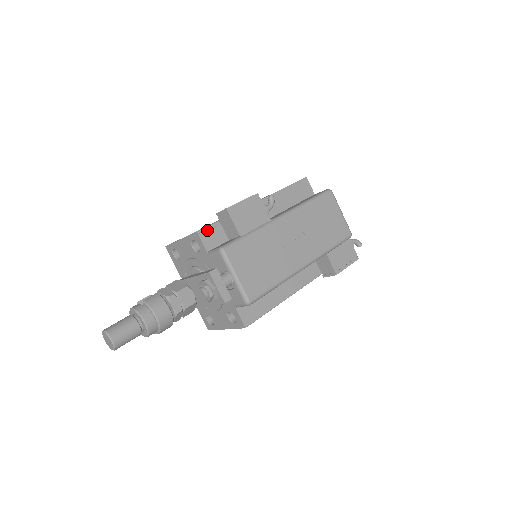
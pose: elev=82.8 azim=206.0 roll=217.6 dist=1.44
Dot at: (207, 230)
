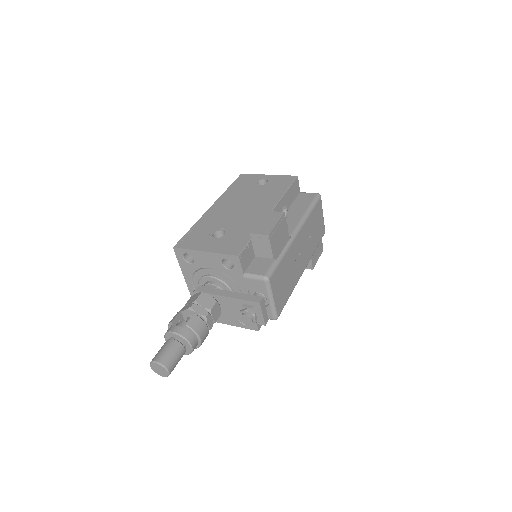
Dot at: (244, 252)
